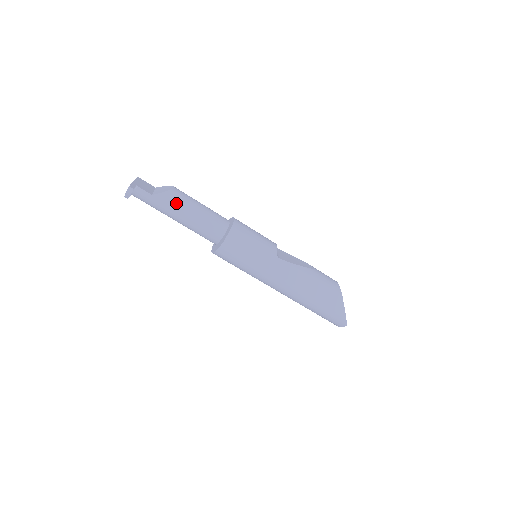
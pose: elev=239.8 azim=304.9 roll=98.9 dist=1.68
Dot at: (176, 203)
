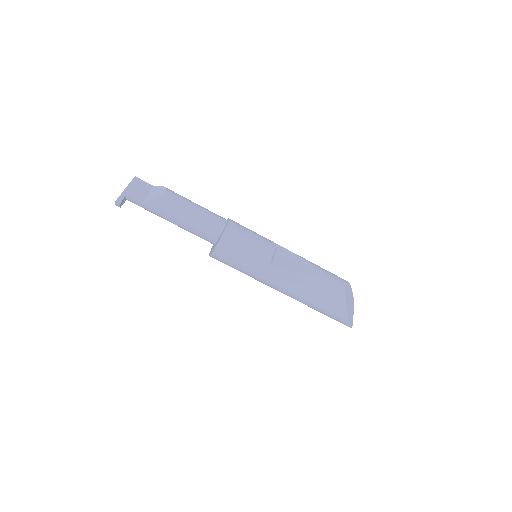
Dot at: (166, 211)
